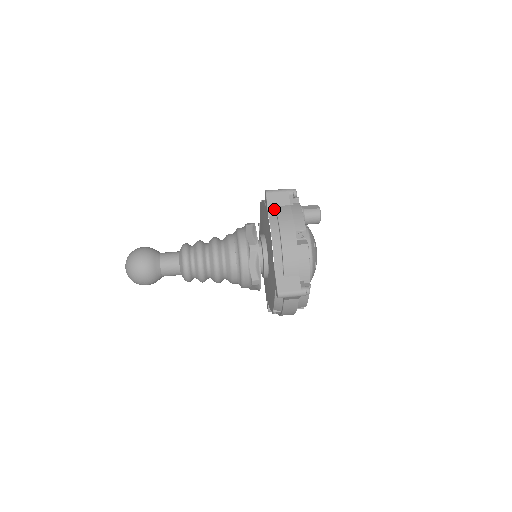
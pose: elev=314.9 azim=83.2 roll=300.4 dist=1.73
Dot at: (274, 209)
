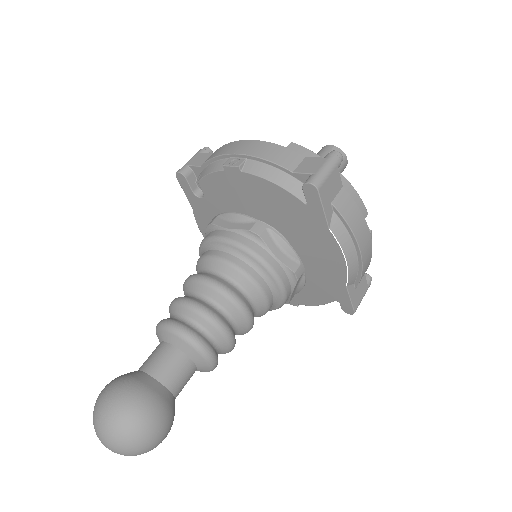
Dot at: (331, 209)
